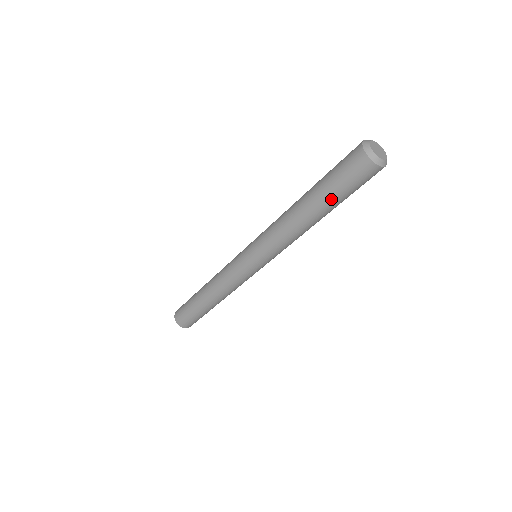
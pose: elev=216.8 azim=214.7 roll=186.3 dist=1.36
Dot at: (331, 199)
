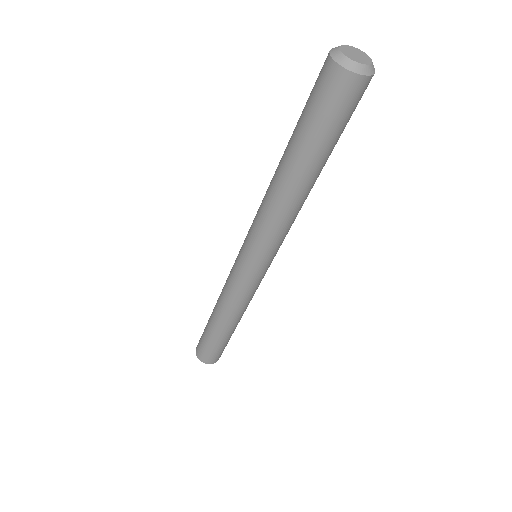
Dot at: (317, 149)
